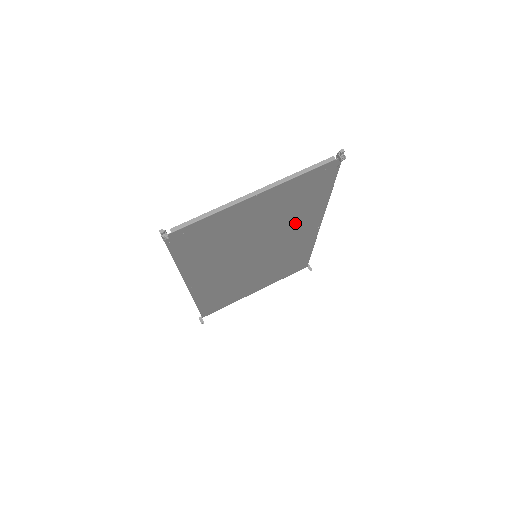
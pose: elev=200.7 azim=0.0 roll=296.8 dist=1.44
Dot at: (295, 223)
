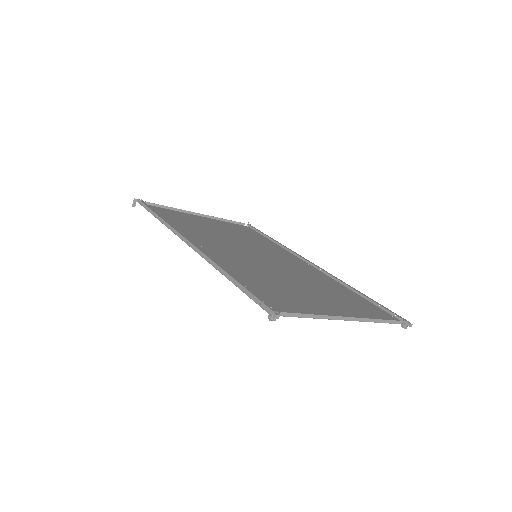
Dot at: (311, 277)
